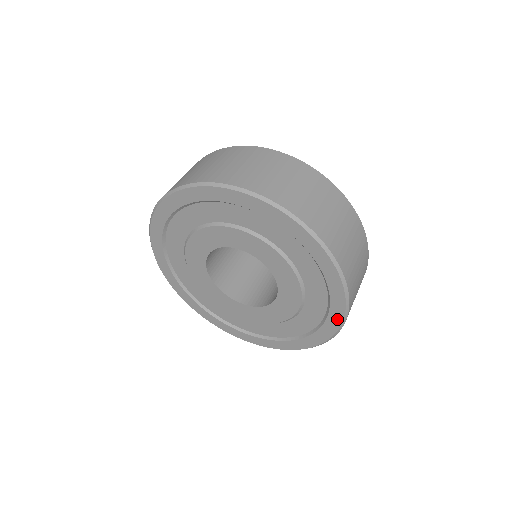
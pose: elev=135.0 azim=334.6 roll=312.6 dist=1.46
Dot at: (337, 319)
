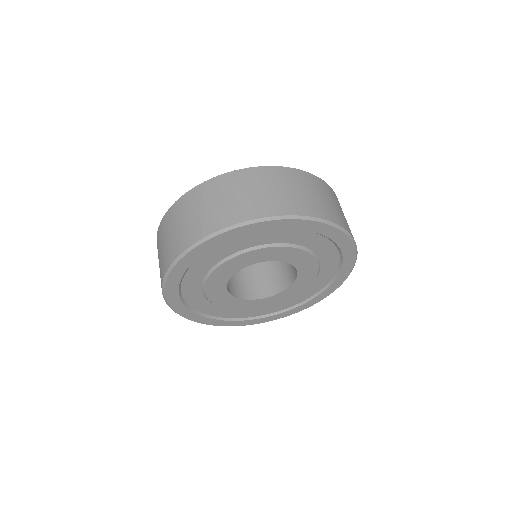
Dot at: (348, 270)
